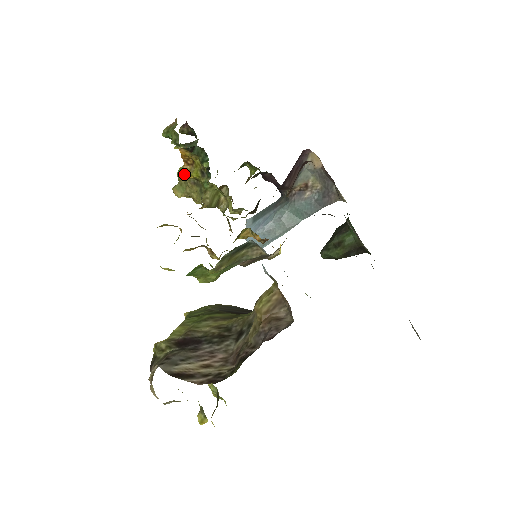
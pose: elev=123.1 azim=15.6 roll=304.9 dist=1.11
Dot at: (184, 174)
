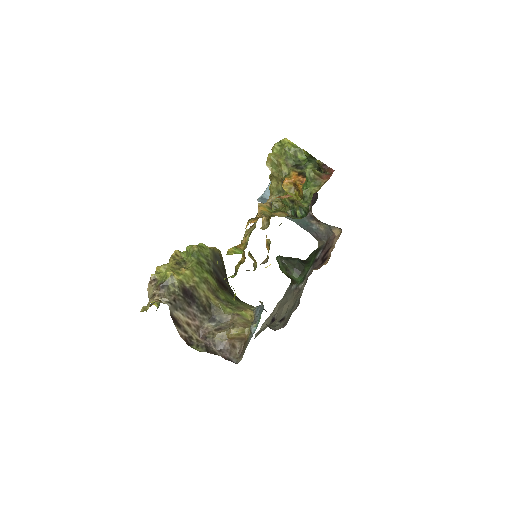
Dot at: (286, 185)
